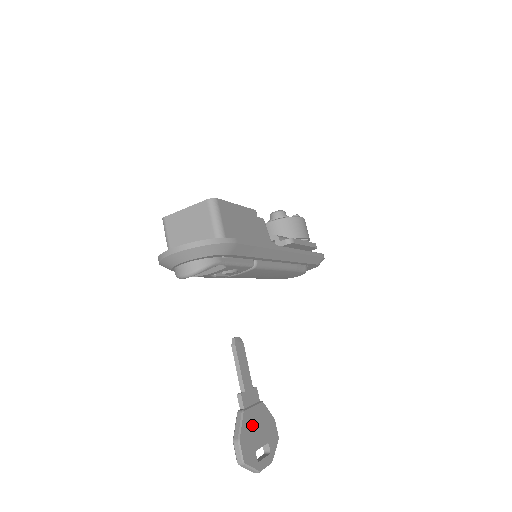
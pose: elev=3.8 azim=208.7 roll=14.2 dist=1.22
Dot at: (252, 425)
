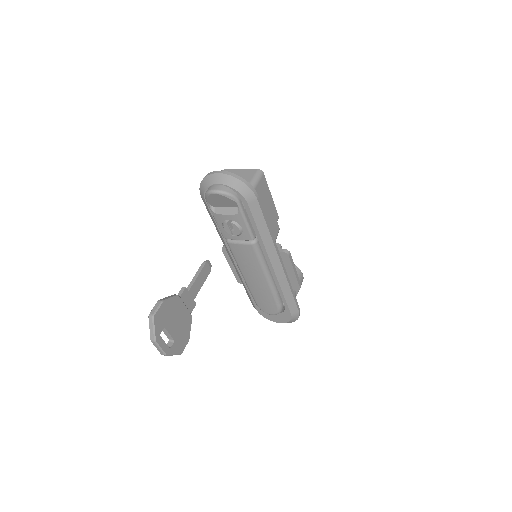
Dot at: (176, 312)
